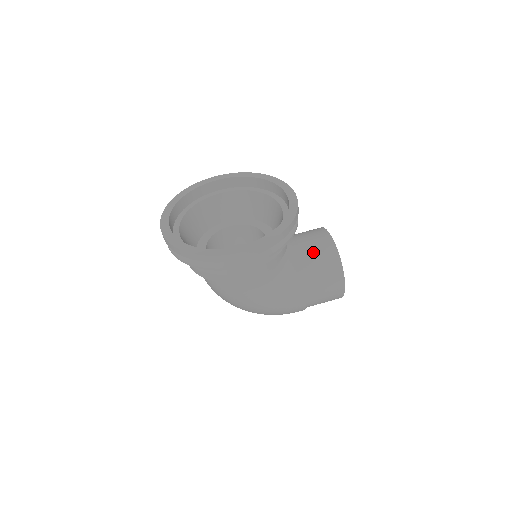
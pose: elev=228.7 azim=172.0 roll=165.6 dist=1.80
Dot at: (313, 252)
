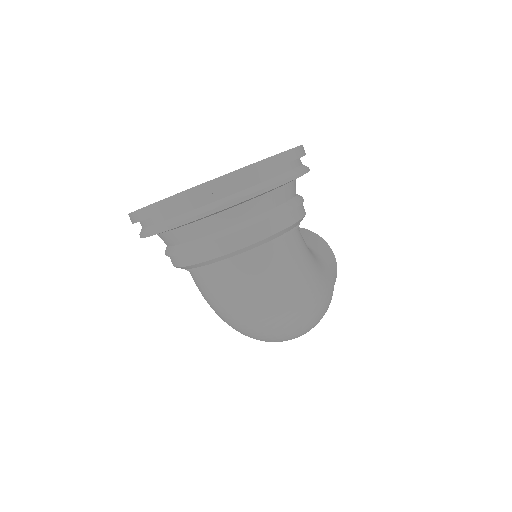
Dot at: occluded
